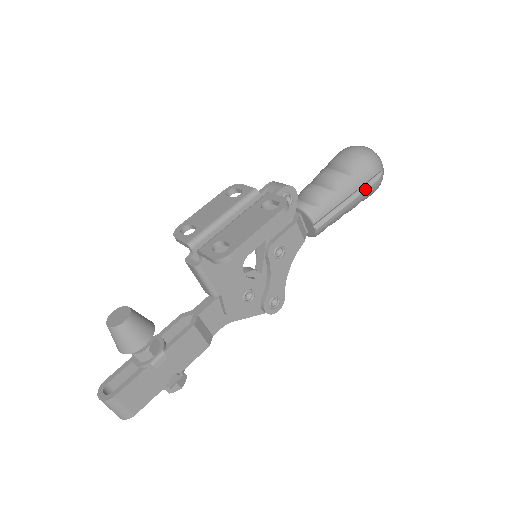
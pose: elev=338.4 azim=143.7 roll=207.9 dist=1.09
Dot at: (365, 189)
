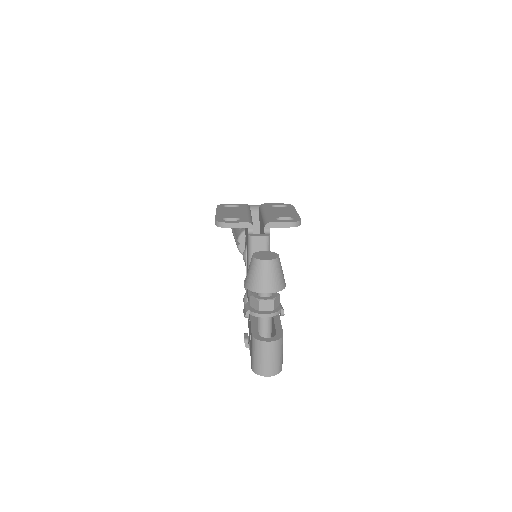
Dot at: occluded
